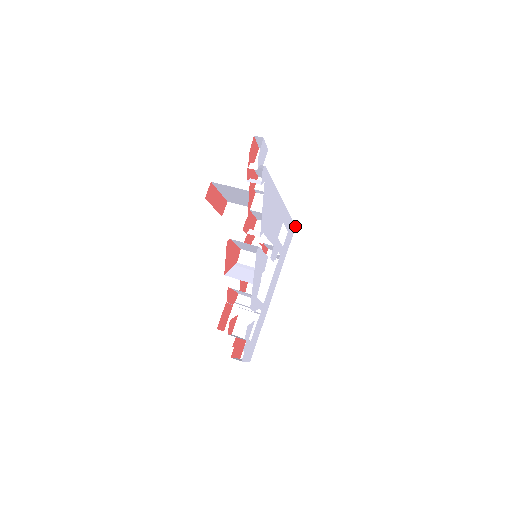
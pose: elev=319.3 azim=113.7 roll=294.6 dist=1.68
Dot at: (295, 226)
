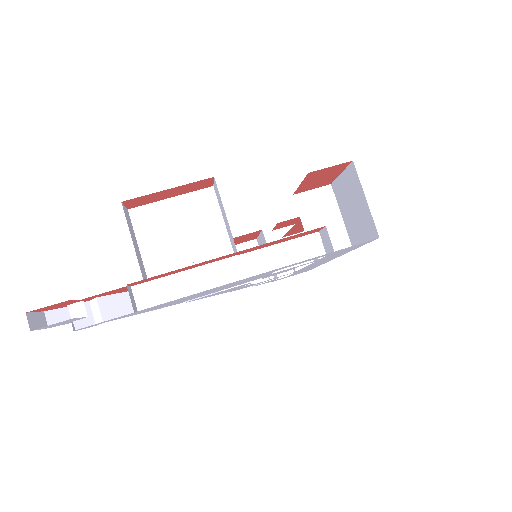
Dot at: (376, 238)
